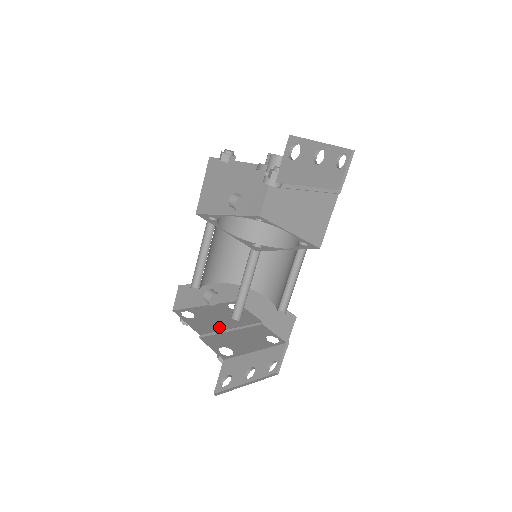
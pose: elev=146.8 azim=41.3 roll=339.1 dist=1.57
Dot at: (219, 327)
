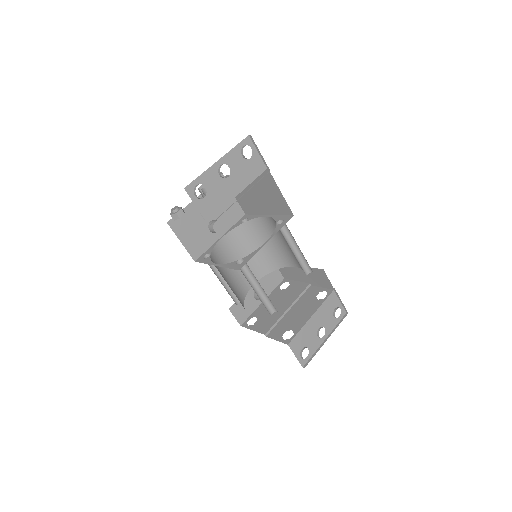
Dot at: (277, 316)
